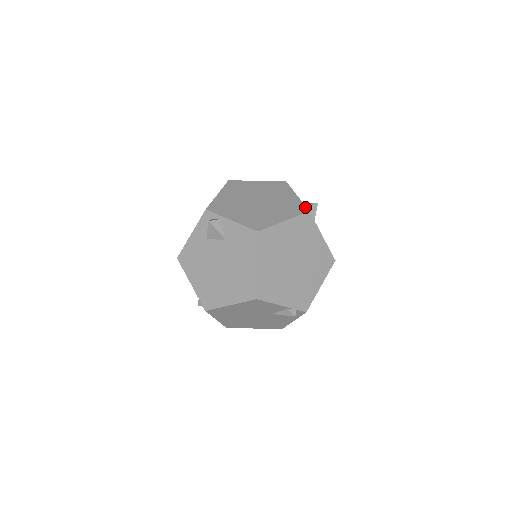
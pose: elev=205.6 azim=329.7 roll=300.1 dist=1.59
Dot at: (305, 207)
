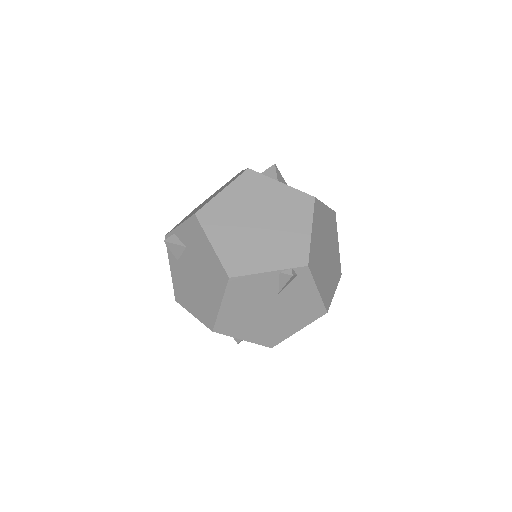
Dot at: occluded
